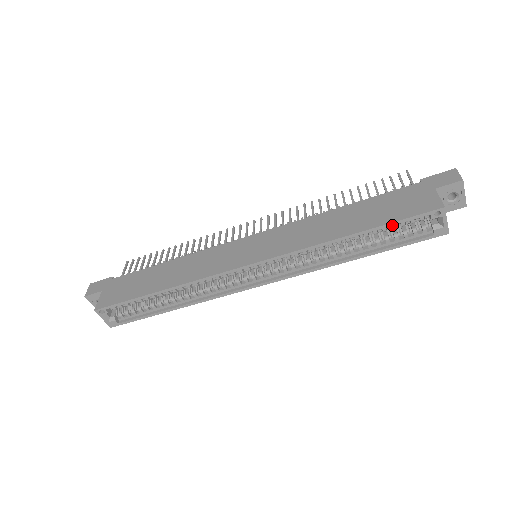
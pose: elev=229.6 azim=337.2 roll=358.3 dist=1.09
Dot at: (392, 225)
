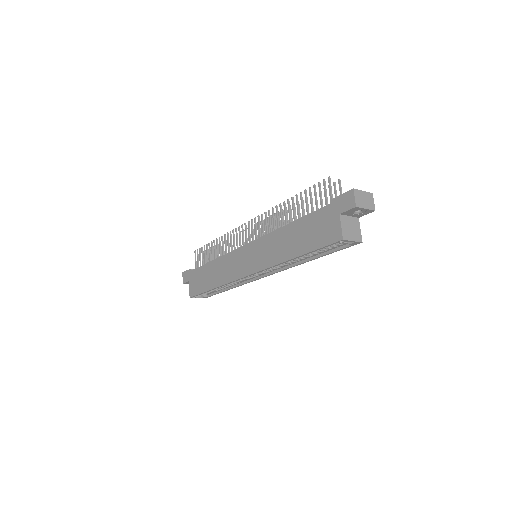
Dot at: occluded
